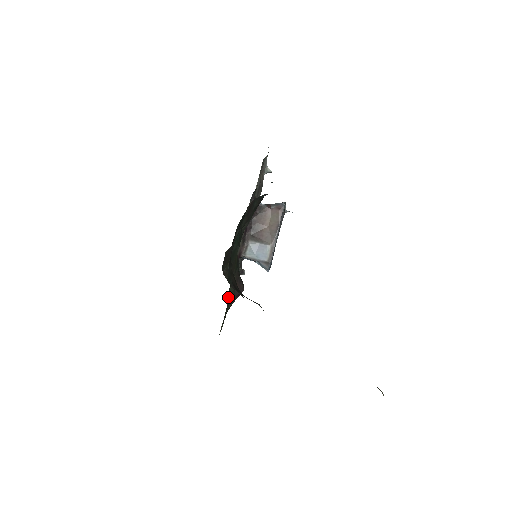
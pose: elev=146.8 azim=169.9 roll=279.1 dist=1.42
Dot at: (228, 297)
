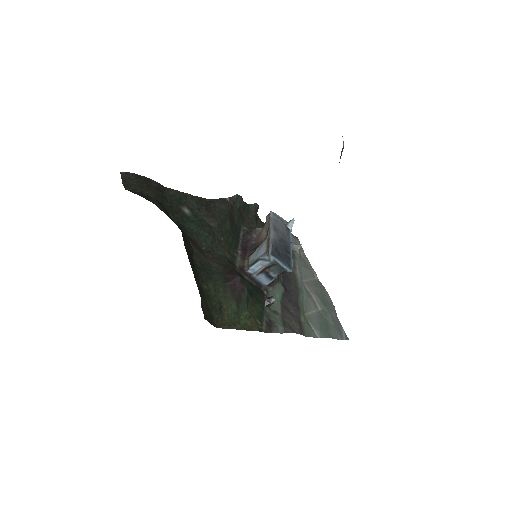
Dot at: (200, 268)
